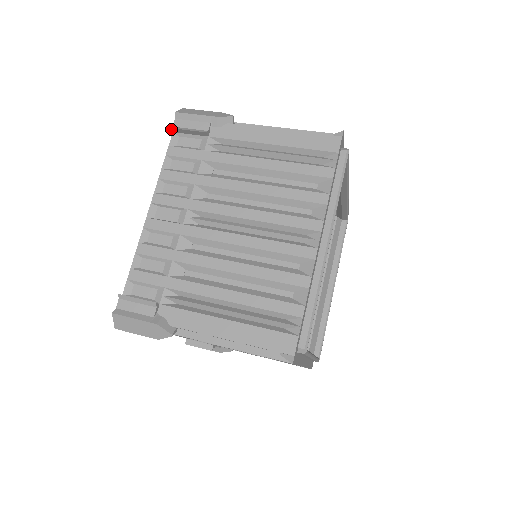
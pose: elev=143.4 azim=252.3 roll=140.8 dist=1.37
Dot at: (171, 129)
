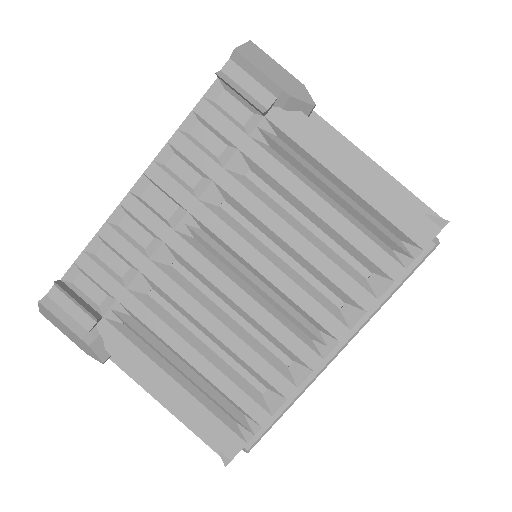
Dot at: (216, 74)
